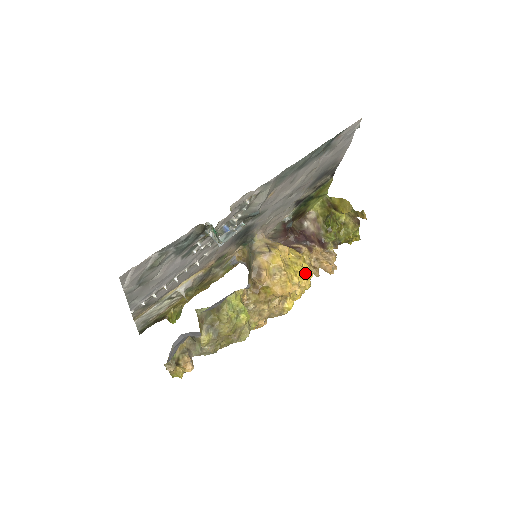
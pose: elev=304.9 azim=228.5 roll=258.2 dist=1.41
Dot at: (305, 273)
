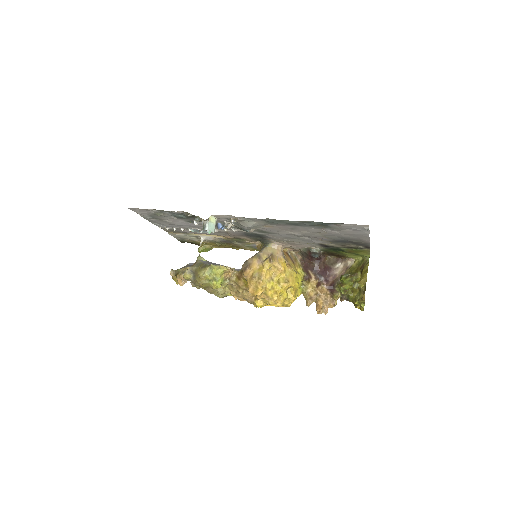
Dot at: (283, 295)
